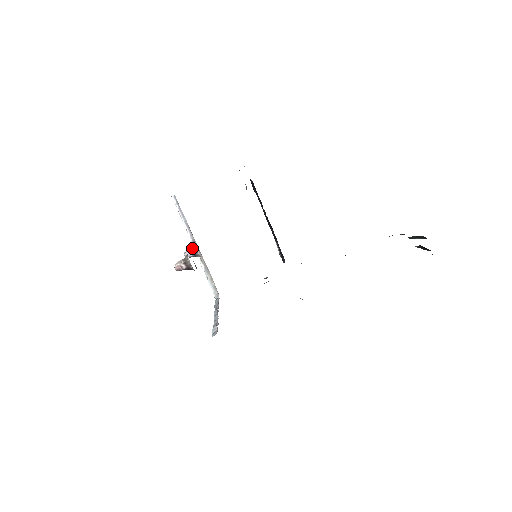
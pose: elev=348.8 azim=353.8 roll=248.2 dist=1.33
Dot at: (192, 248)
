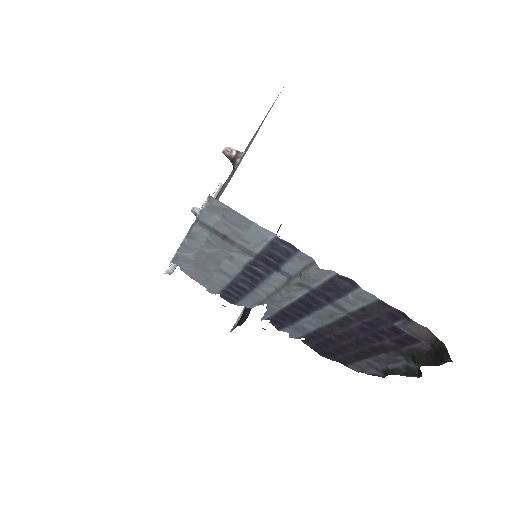
Dot at: occluded
